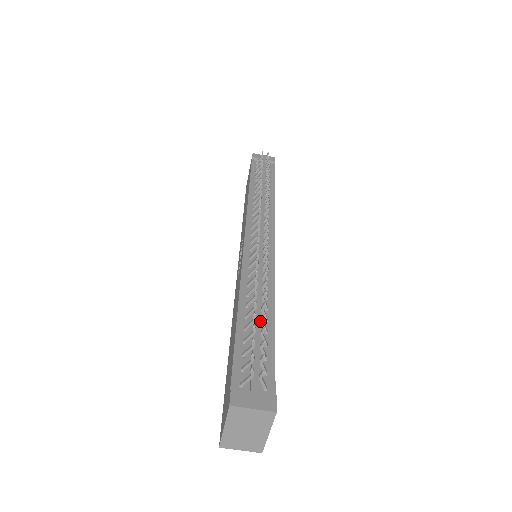
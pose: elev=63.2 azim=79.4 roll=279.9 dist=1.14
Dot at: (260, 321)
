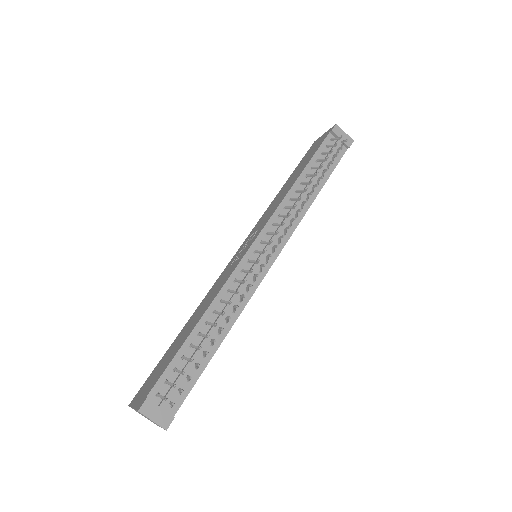
Dot at: (207, 343)
